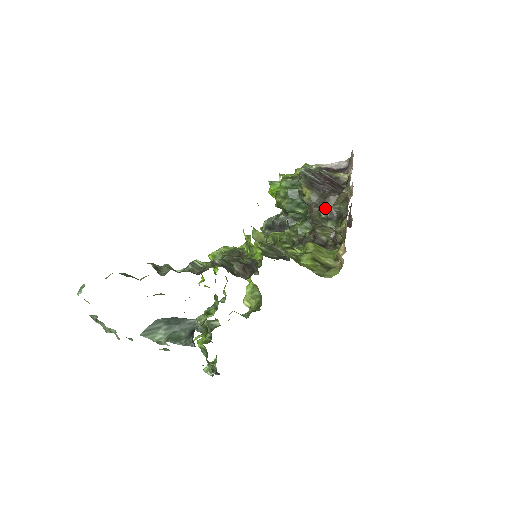
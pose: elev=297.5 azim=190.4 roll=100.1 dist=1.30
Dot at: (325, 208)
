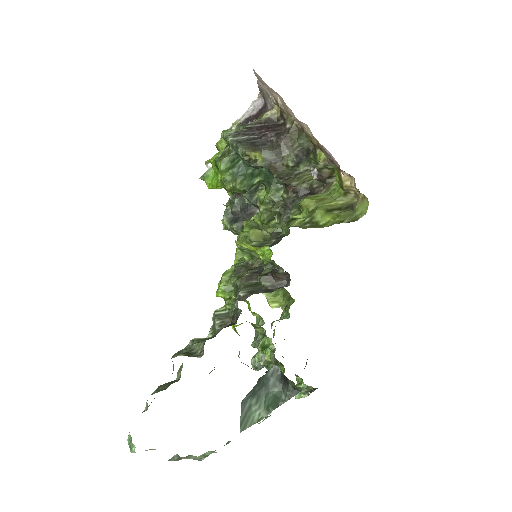
Dot at: (287, 156)
